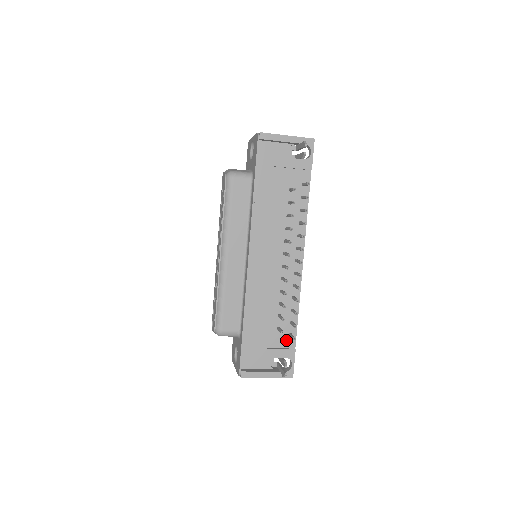
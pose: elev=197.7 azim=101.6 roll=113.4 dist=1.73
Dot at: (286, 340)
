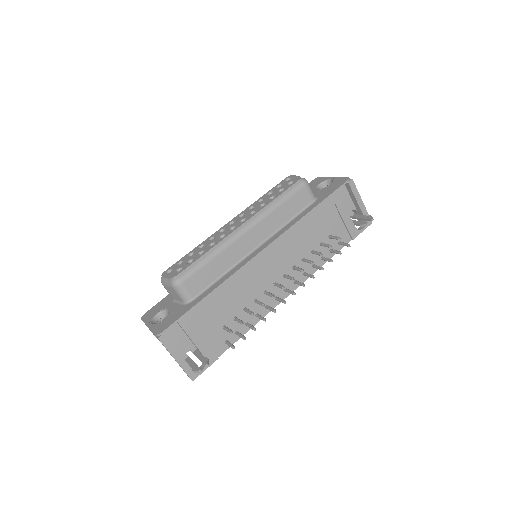
Dot at: (219, 343)
